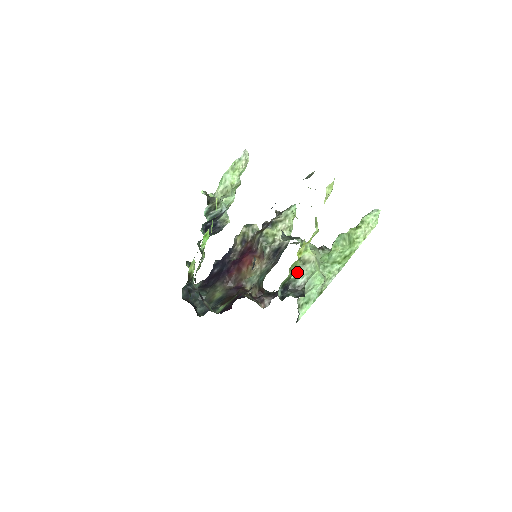
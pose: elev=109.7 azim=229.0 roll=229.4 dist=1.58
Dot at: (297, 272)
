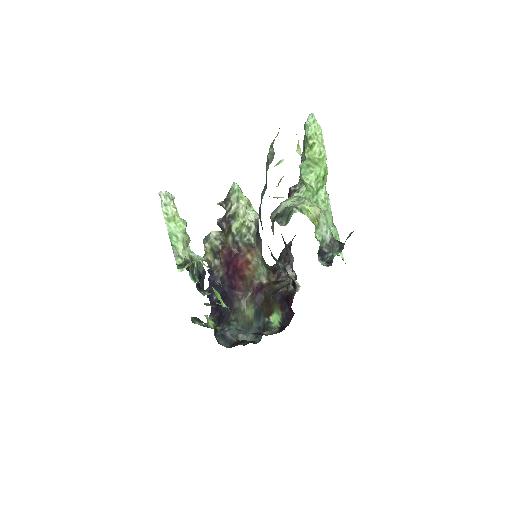
Dot at: (318, 234)
